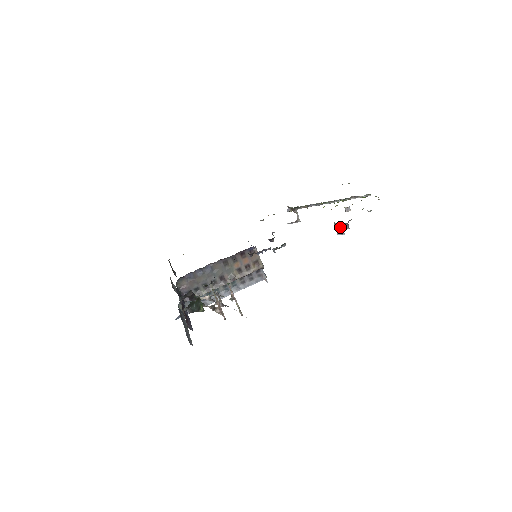
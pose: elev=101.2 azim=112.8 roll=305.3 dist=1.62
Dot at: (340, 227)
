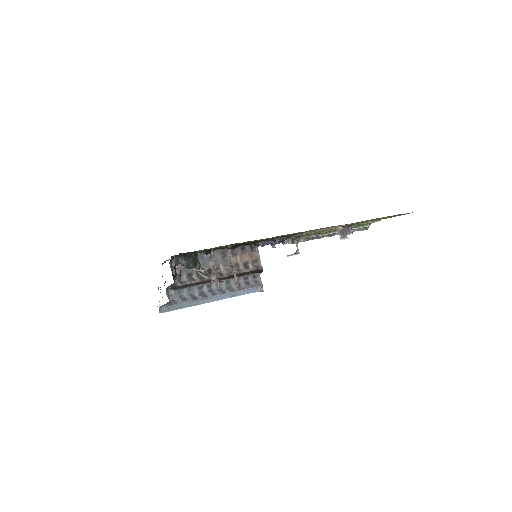
Dot at: (344, 230)
